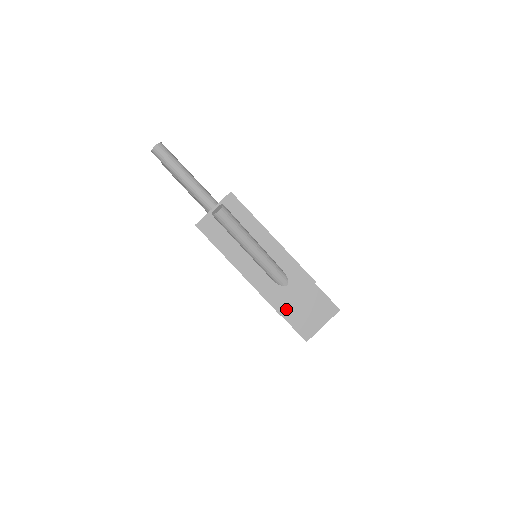
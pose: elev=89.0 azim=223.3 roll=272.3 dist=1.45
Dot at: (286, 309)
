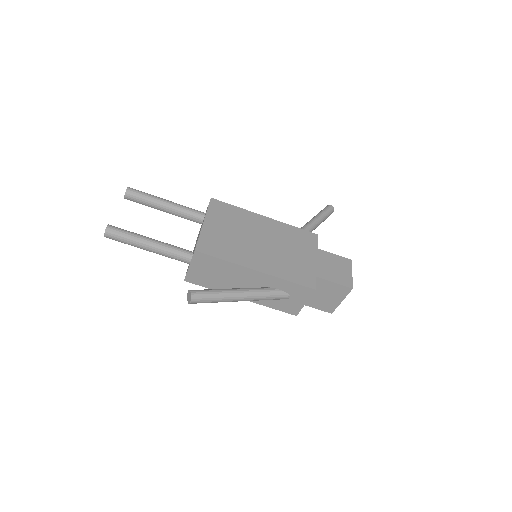
Dot at: (298, 311)
